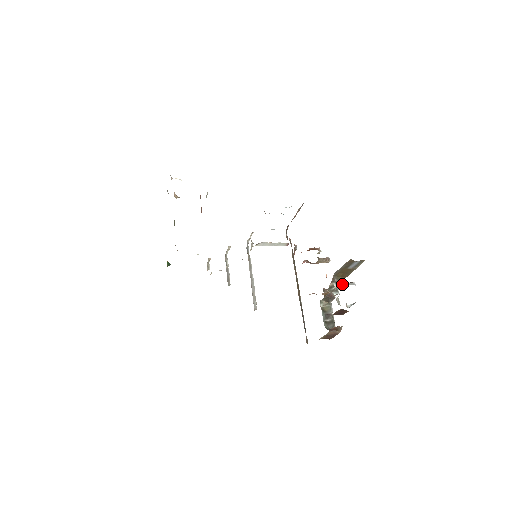
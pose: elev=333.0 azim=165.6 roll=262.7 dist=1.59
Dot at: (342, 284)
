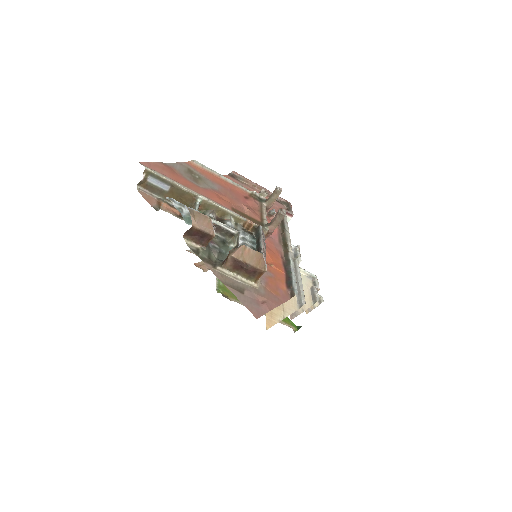
Dot at: (194, 208)
